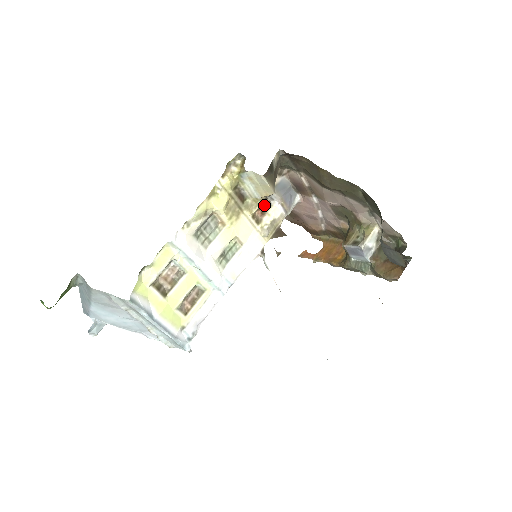
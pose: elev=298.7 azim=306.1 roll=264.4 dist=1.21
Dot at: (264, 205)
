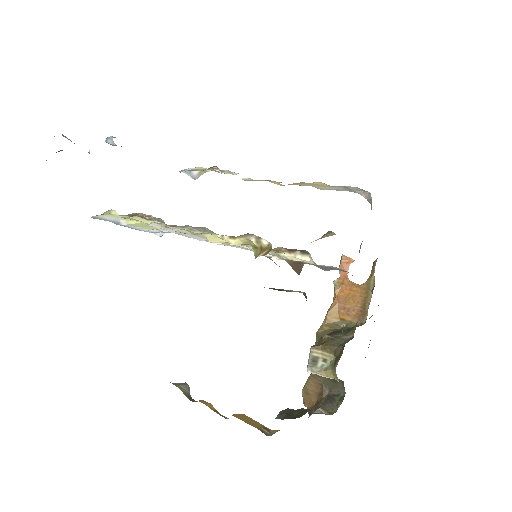
Dot at: occluded
